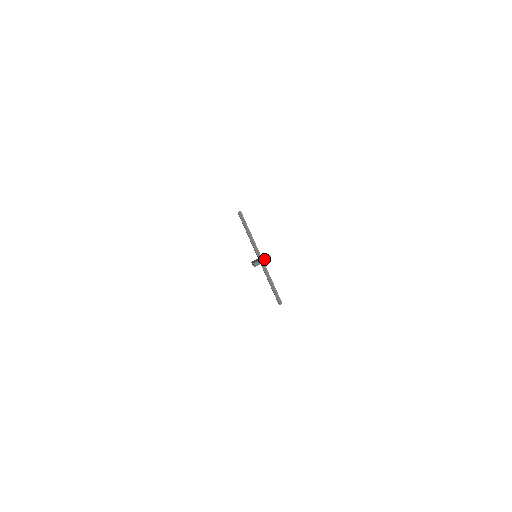
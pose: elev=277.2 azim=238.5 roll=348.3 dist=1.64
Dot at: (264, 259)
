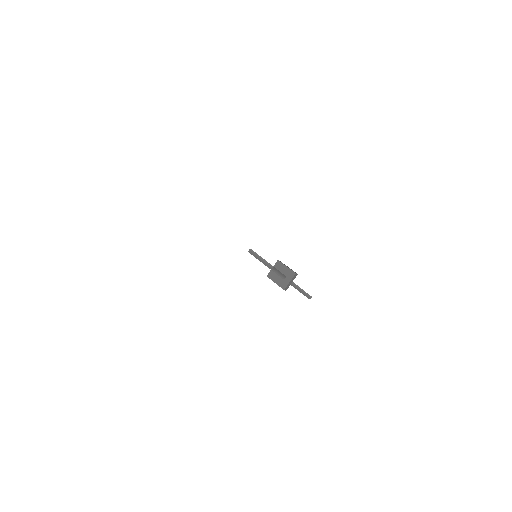
Dot at: (292, 280)
